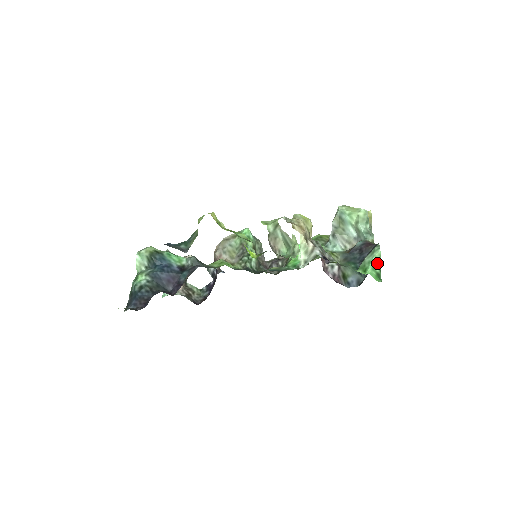
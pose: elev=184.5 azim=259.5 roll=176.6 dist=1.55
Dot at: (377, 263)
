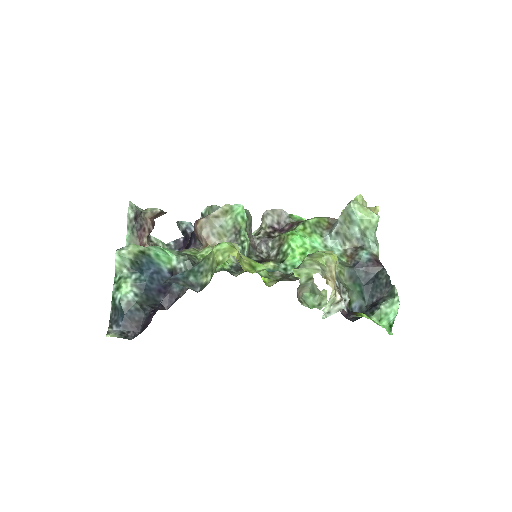
Dot at: (394, 317)
